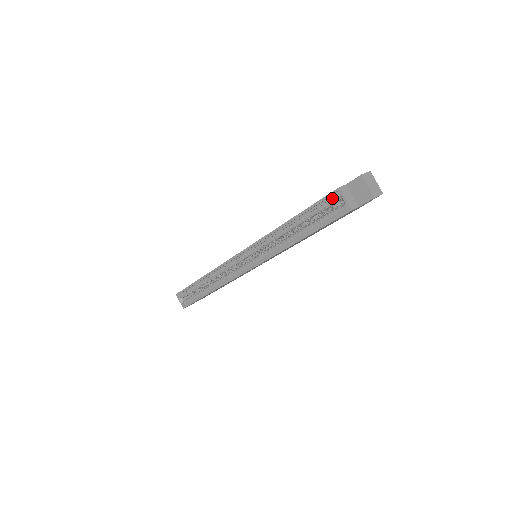
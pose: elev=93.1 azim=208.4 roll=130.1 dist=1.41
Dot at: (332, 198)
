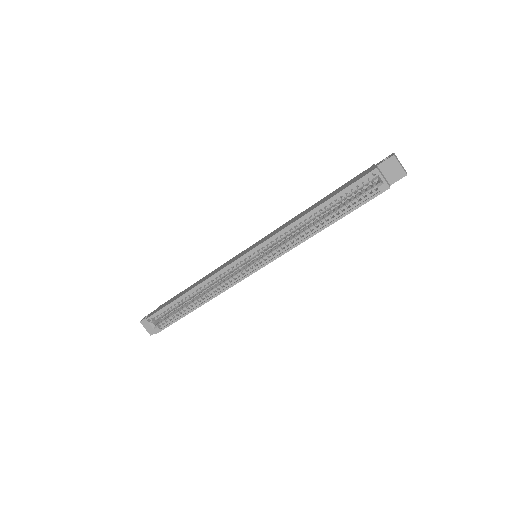
Dot at: (366, 179)
